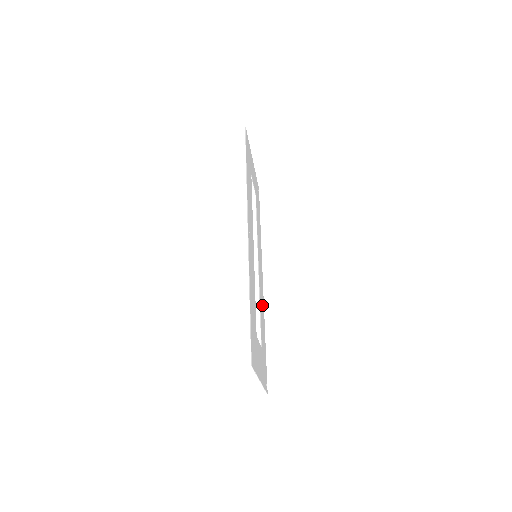
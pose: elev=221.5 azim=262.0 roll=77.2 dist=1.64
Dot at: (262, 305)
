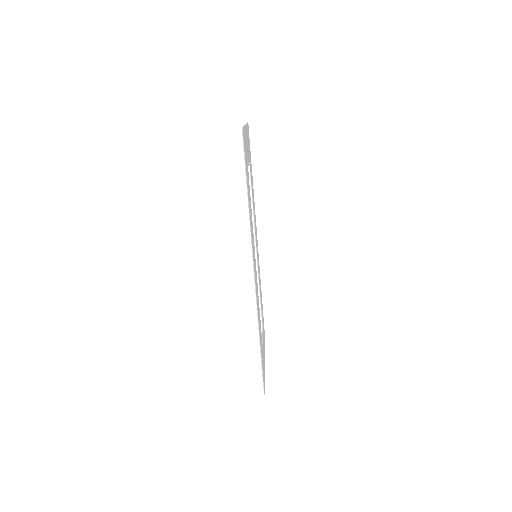
Dot at: occluded
